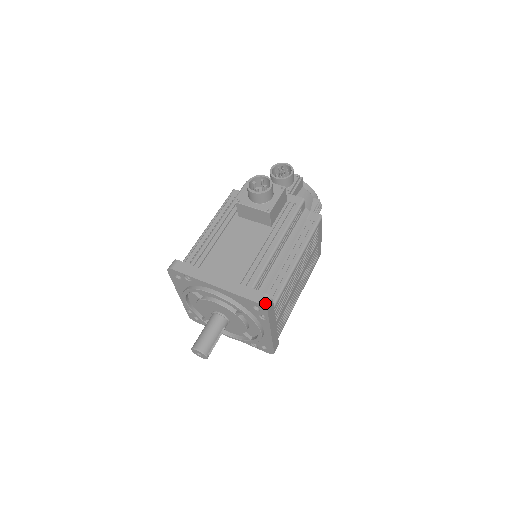
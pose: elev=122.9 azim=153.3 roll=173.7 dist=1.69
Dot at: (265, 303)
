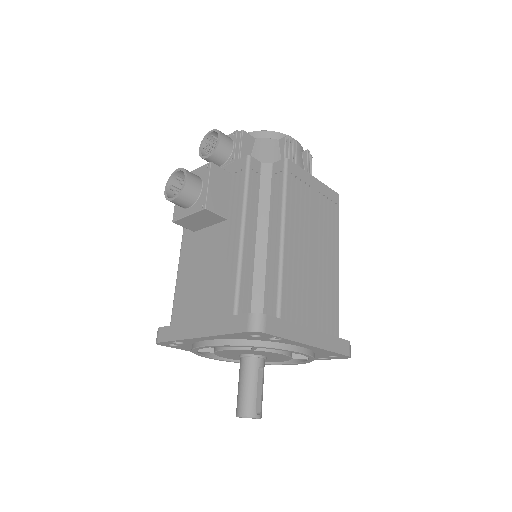
Dot at: (254, 326)
